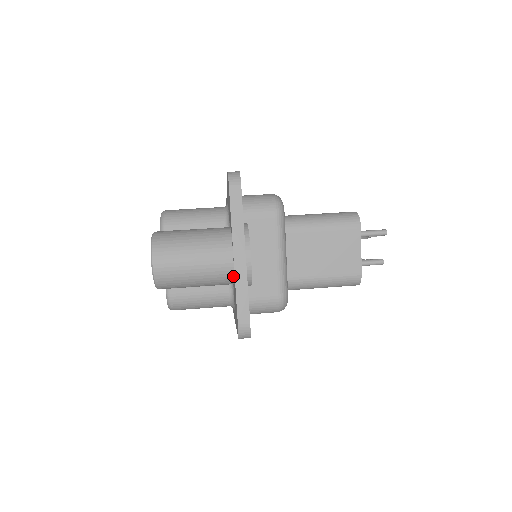
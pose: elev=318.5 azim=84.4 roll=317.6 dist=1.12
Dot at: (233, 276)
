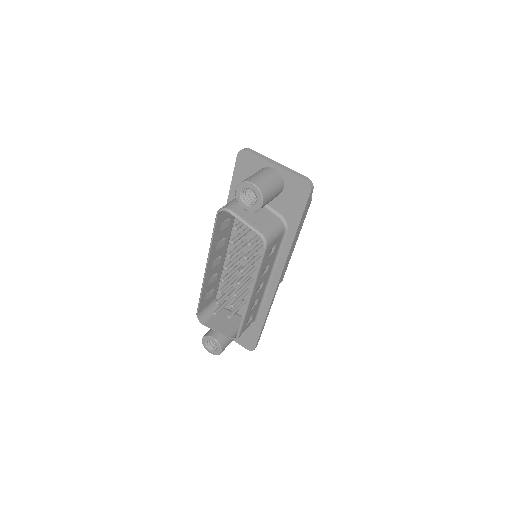
Dot at: (282, 178)
